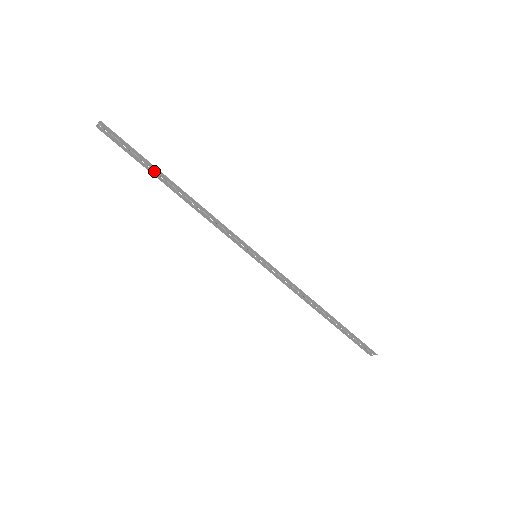
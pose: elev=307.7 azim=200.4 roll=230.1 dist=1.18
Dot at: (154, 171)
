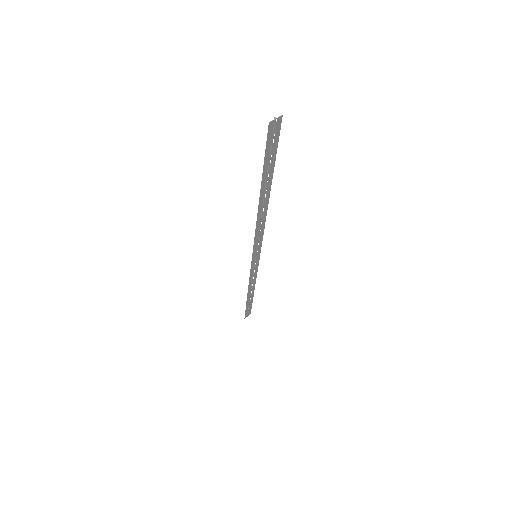
Dot at: (267, 179)
